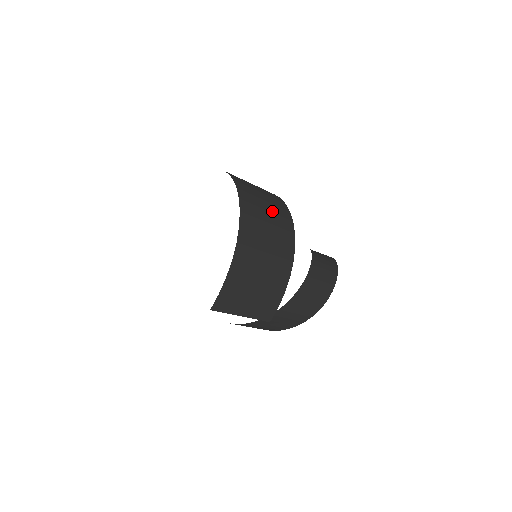
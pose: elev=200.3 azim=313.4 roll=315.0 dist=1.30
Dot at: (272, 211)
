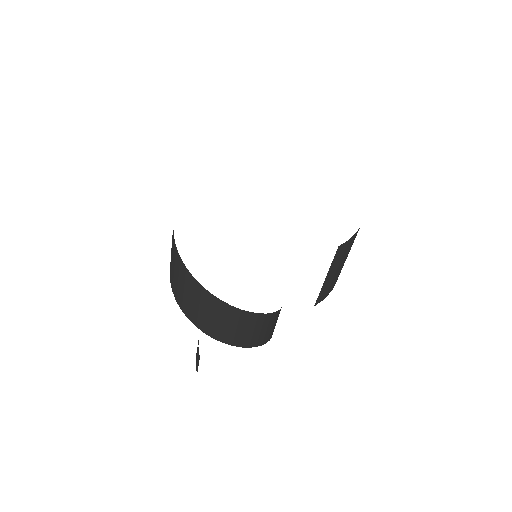
Dot at: occluded
